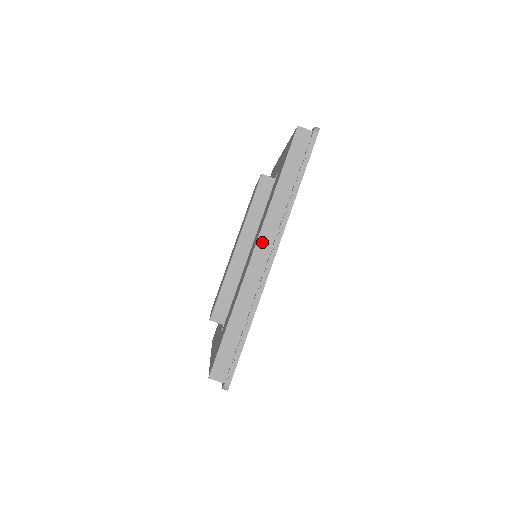
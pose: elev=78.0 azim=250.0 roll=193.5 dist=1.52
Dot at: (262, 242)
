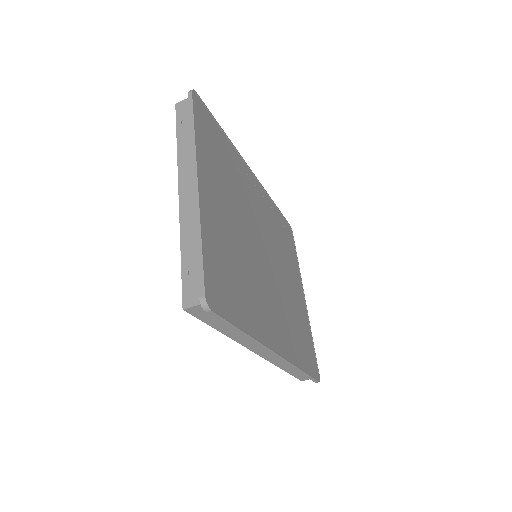
Dot at: (258, 351)
